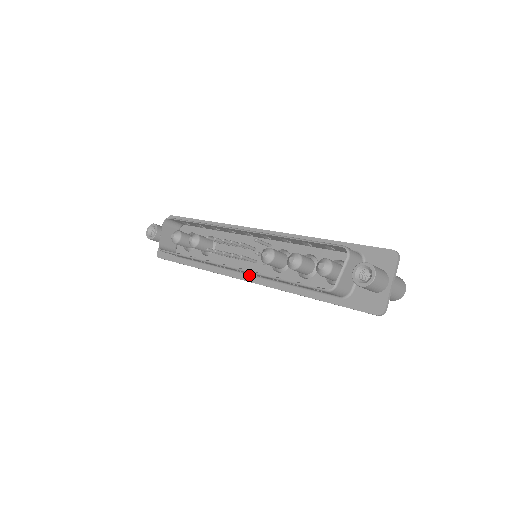
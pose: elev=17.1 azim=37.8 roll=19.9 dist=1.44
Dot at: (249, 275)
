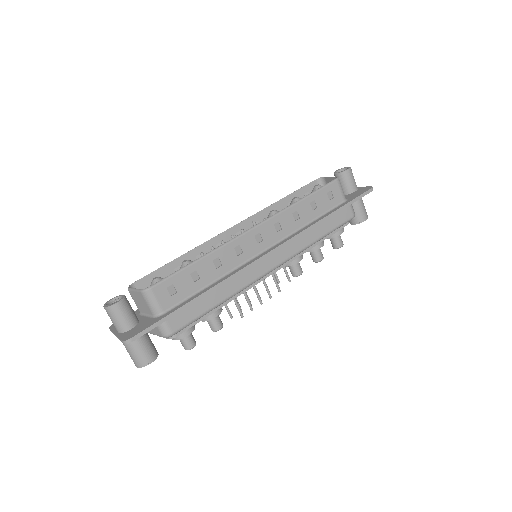
Dot at: (268, 249)
